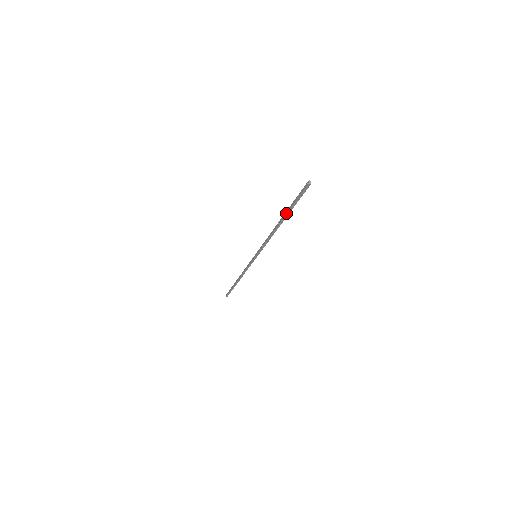
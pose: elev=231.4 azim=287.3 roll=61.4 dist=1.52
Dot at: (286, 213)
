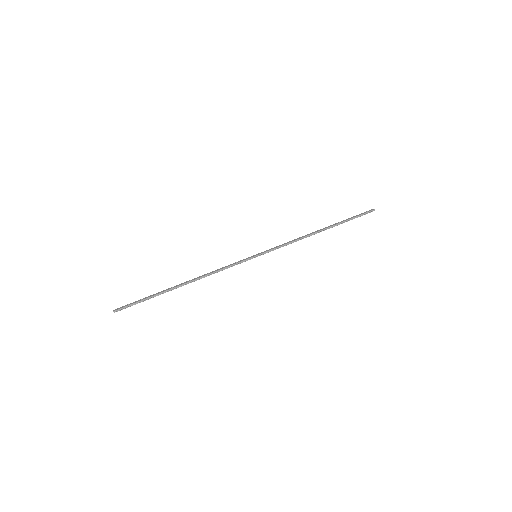
Dot at: (338, 223)
